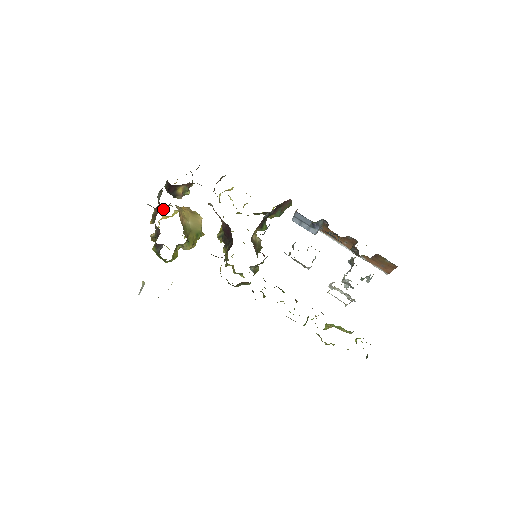
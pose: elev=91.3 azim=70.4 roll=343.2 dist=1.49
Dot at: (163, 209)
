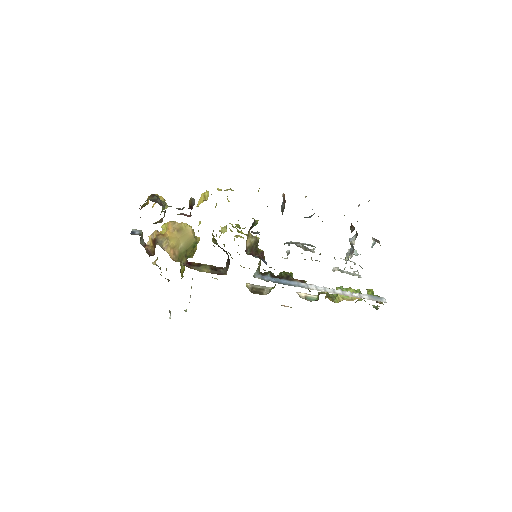
Dot at: (152, 249)
